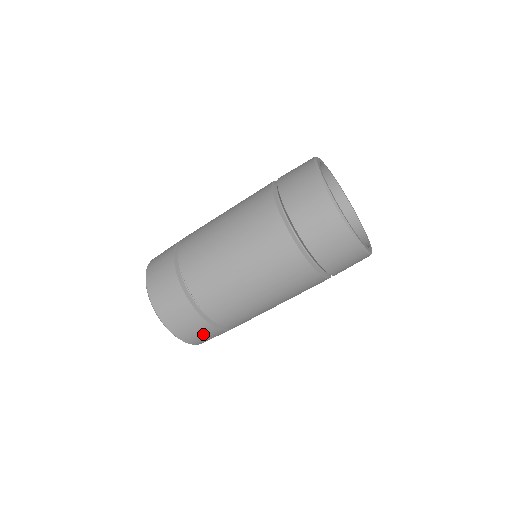
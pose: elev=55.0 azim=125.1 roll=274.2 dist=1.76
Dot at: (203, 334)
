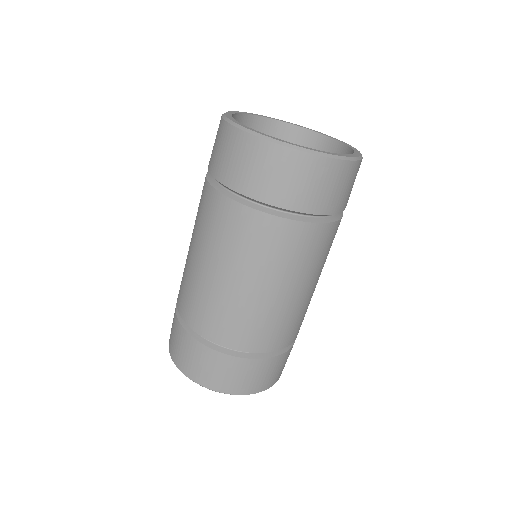
Dot at: (249, 374)
